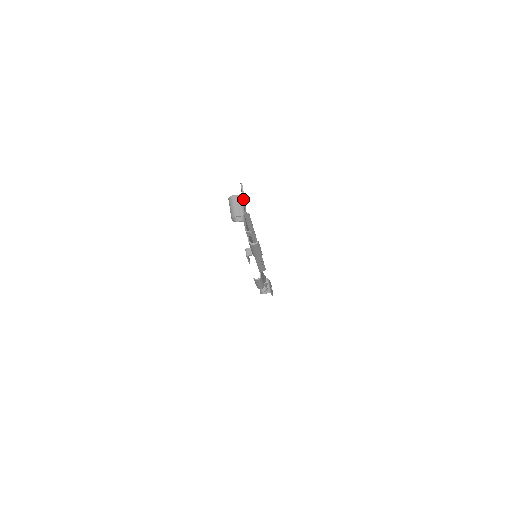
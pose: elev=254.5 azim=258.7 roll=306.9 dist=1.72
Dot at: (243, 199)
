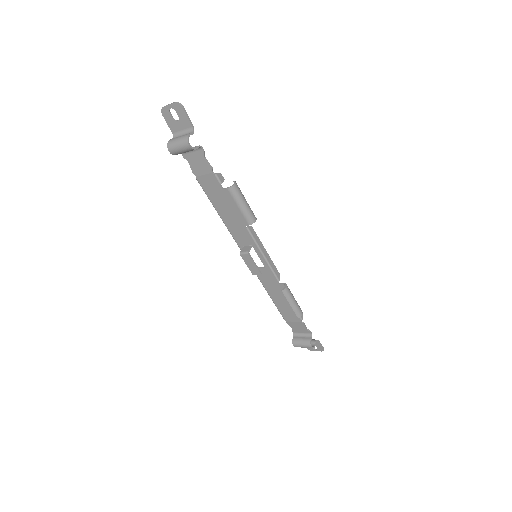
Dot at: (176, 103)
